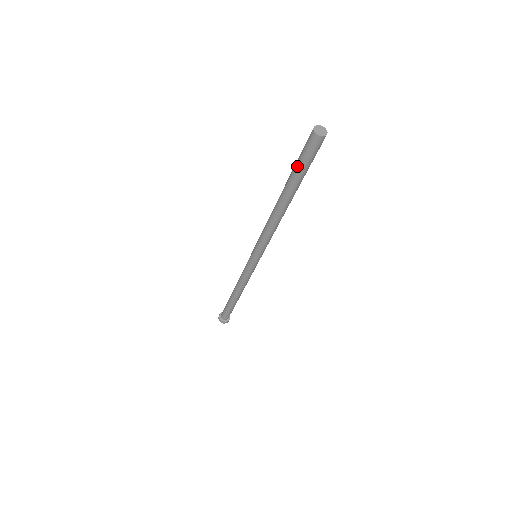
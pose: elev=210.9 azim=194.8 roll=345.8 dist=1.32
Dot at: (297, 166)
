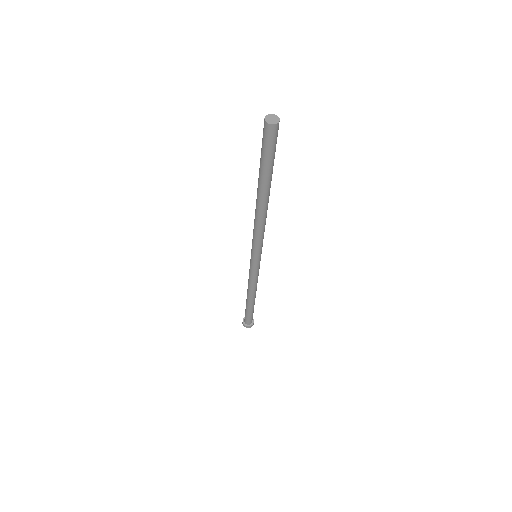
Dot at: (261, 155)
